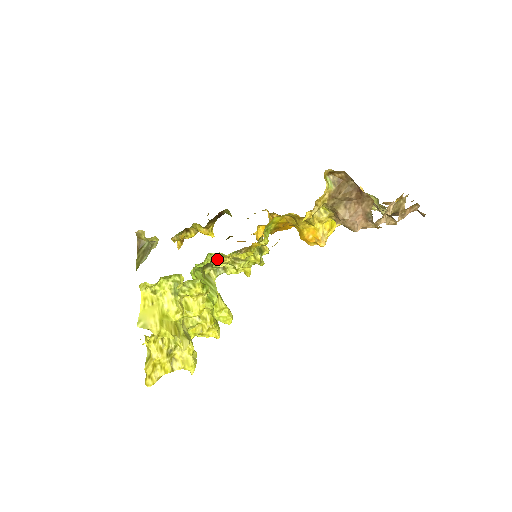
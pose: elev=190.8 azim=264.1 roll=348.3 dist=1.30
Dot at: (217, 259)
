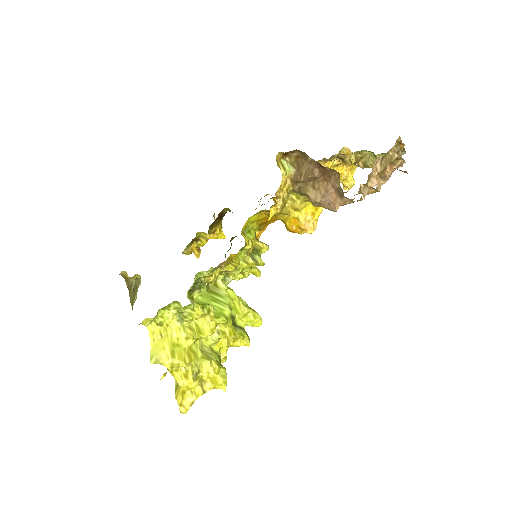
Dot at: (200, 281)
